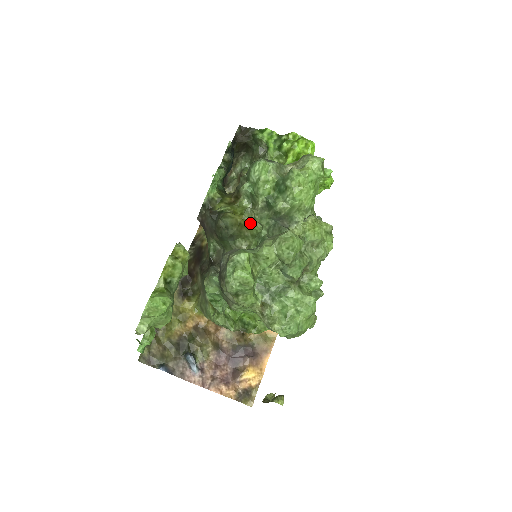
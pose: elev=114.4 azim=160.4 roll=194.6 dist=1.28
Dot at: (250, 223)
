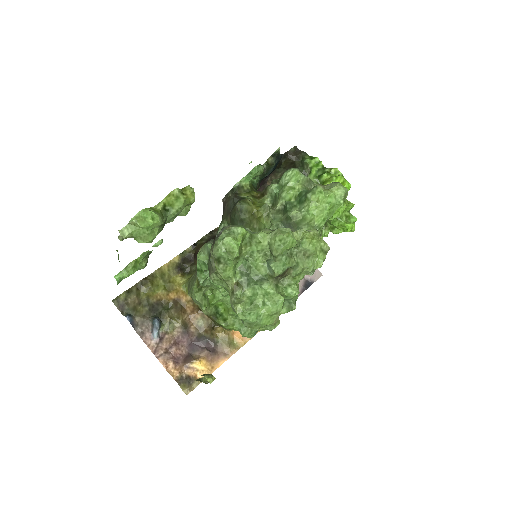
Dot at: (262, 217)
